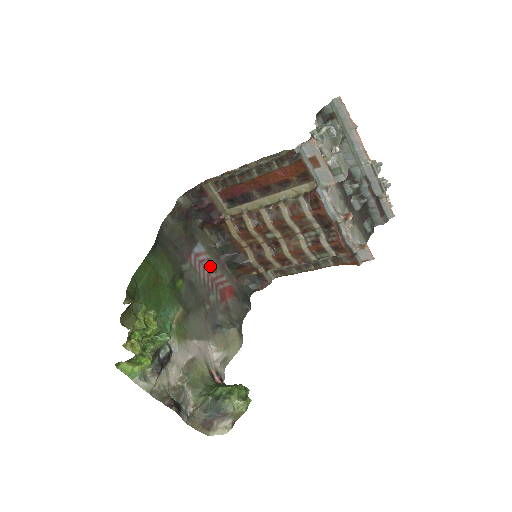
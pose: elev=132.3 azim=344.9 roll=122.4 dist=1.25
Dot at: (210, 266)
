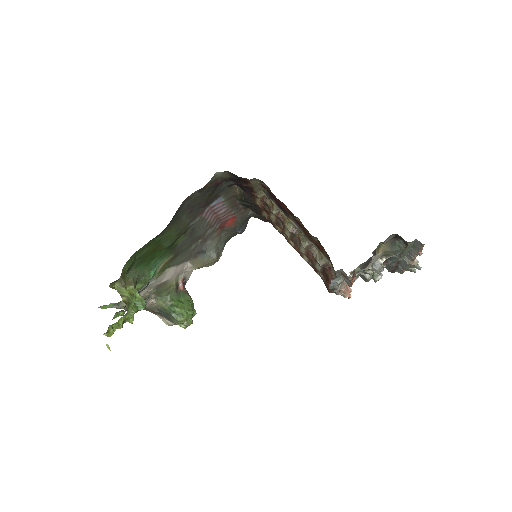
Dot at: (222, 209)
